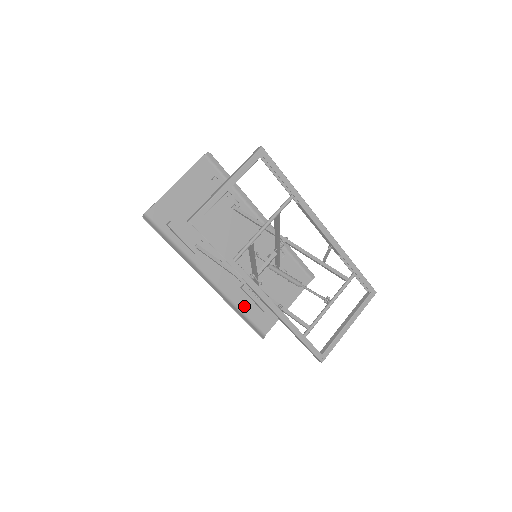
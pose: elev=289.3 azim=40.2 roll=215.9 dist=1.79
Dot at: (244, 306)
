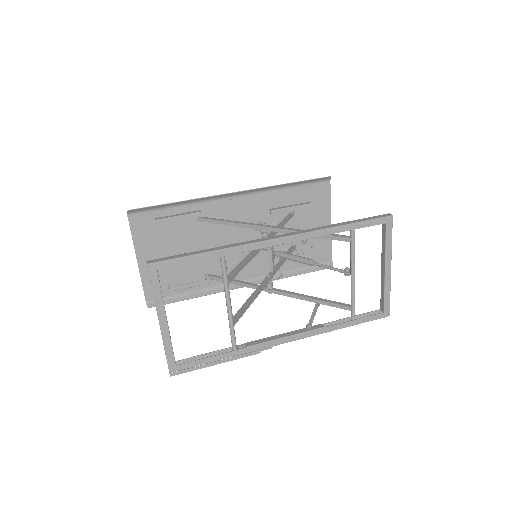
Dot at: (292, 264)
